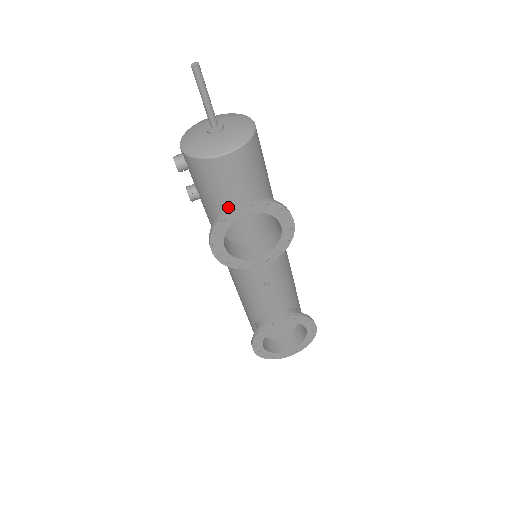
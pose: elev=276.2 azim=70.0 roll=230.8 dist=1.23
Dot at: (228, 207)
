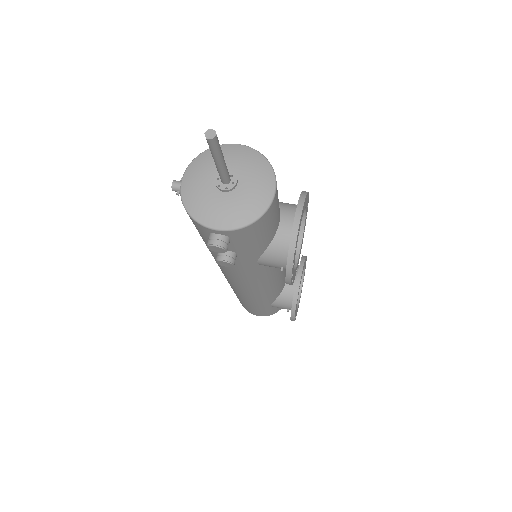
Dot at: (291, 235)
